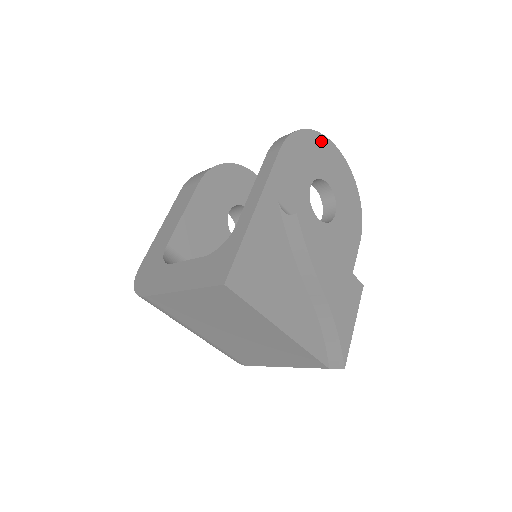
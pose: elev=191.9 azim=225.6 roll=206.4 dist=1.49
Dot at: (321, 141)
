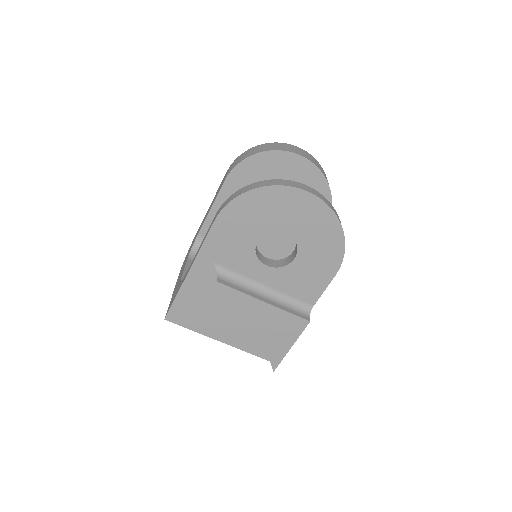
Dot at: (278, 193)
